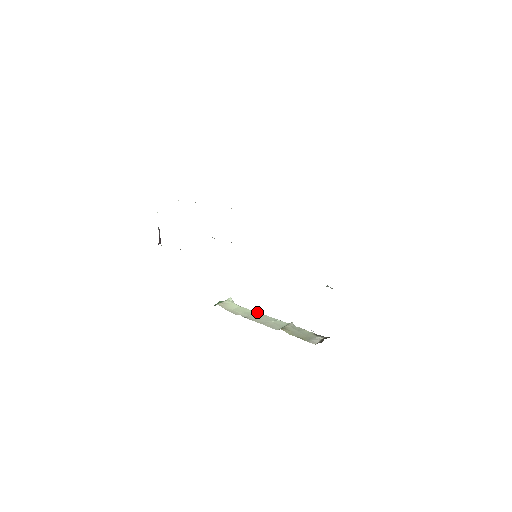
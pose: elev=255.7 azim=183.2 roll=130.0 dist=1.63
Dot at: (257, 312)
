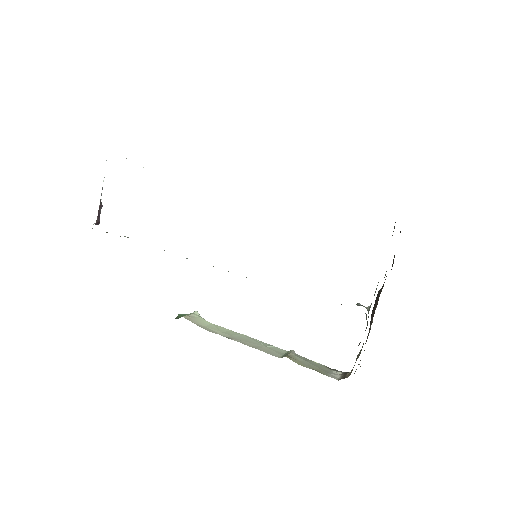
Dot at: (239, 333)
